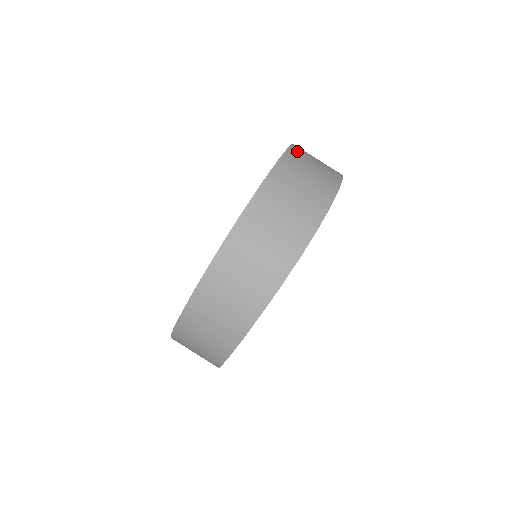
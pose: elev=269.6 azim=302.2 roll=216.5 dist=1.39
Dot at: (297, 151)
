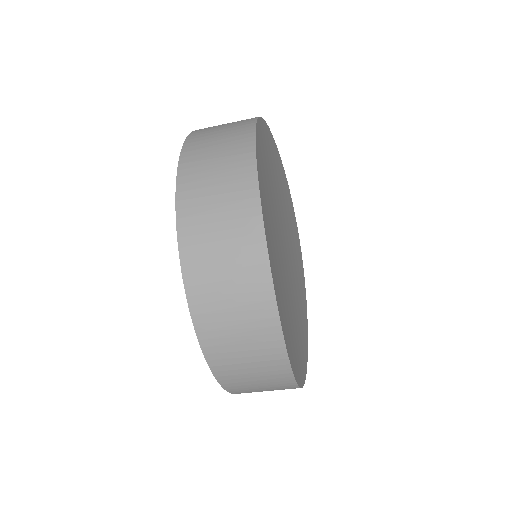
Dot at: (187, 210)
